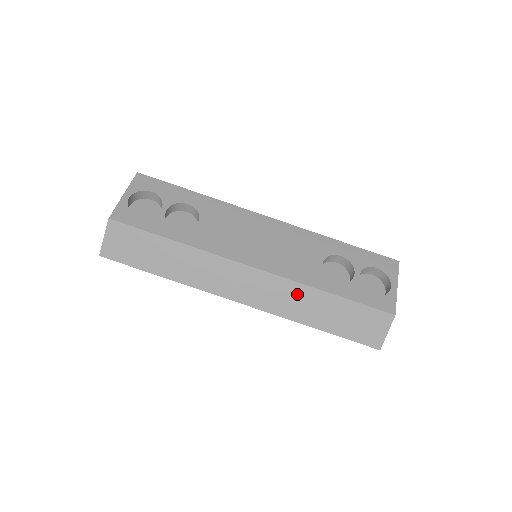
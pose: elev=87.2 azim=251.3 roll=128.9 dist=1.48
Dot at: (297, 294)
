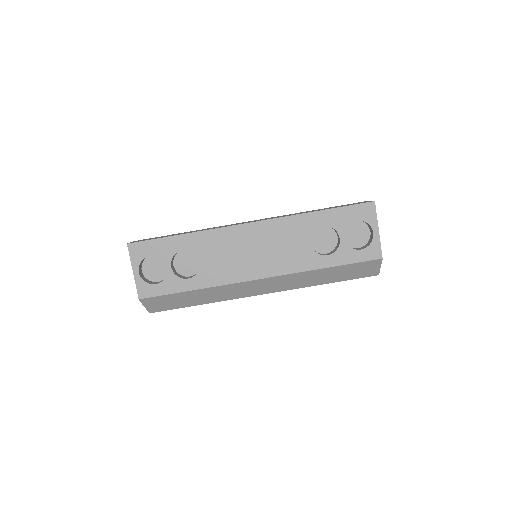
Dot at: (301, 277)
